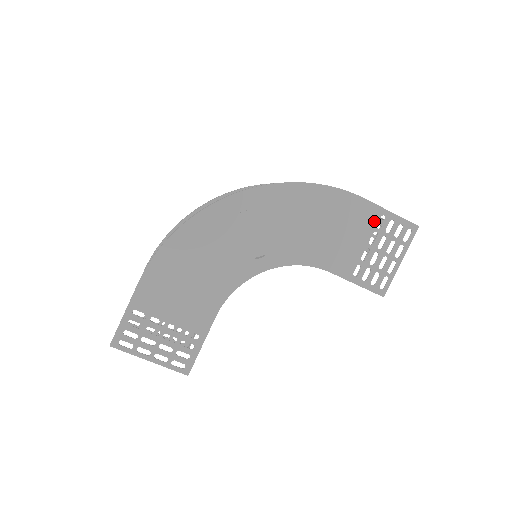
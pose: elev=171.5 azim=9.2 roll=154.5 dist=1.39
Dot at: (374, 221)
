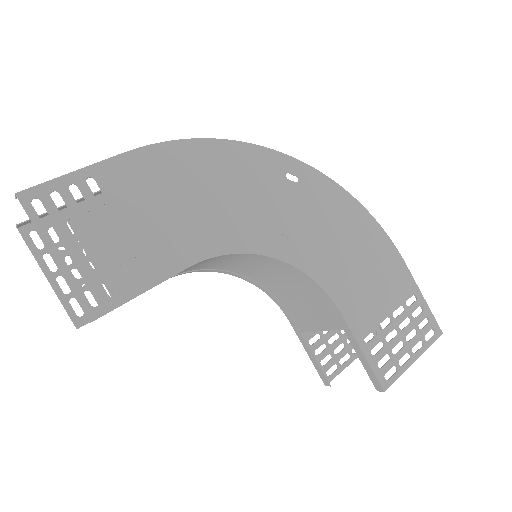
Dot at: (406, 294)
